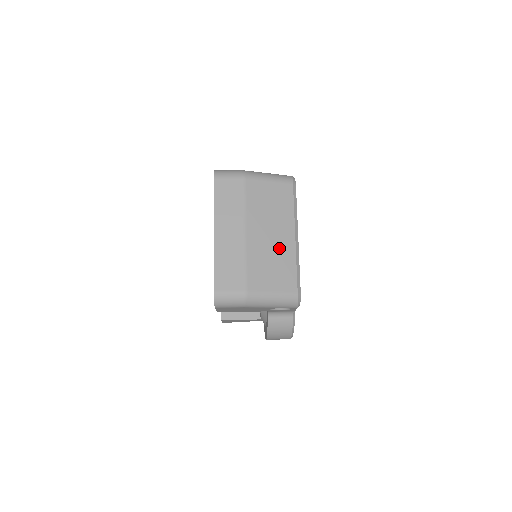
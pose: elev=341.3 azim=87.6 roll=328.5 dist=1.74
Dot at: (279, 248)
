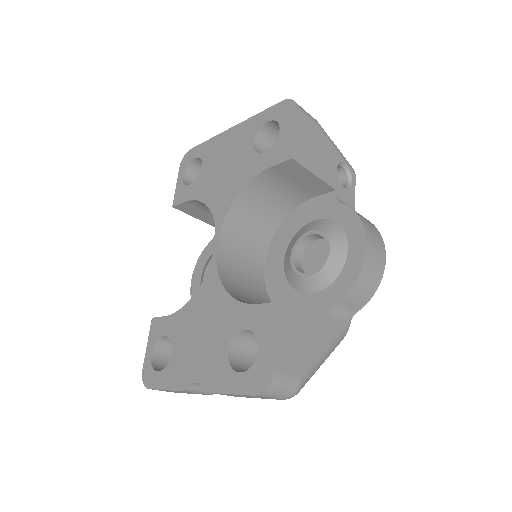
Dot at: occluded
